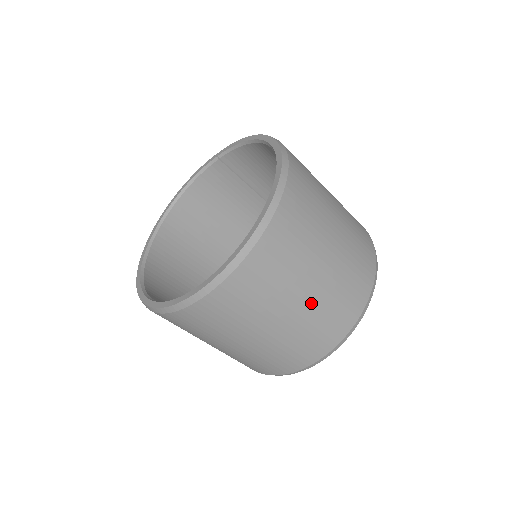
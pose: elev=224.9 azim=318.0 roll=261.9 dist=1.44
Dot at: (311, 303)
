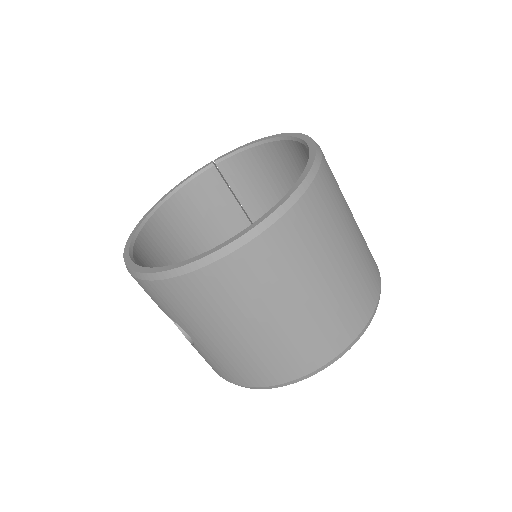
Dot at: (341, 277)
